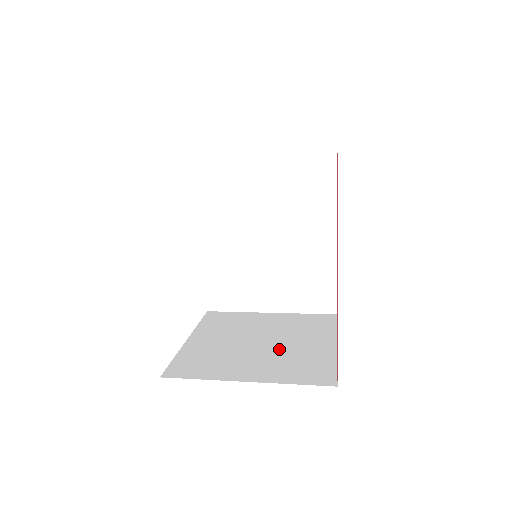
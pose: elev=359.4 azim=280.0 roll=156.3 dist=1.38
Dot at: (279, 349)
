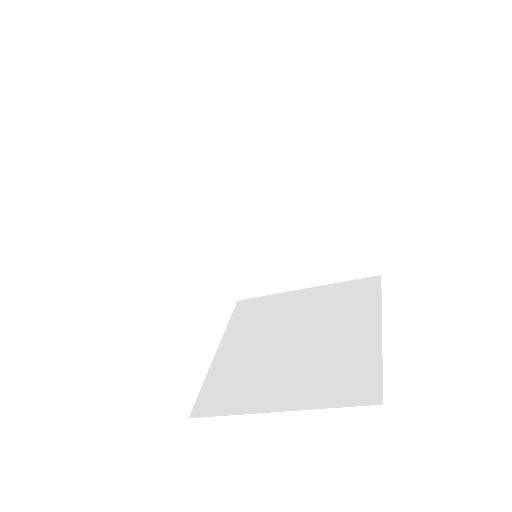
Dot at: (314, 349)
